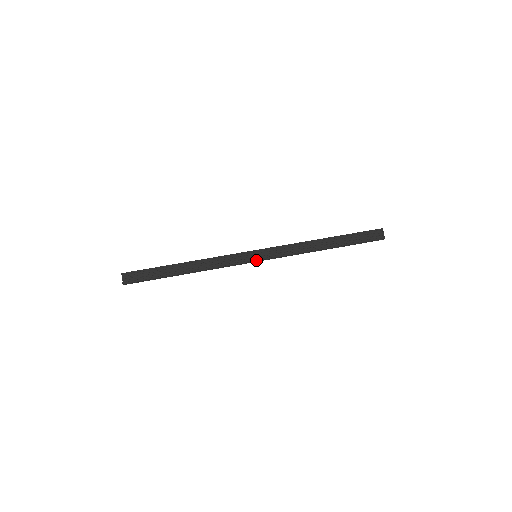
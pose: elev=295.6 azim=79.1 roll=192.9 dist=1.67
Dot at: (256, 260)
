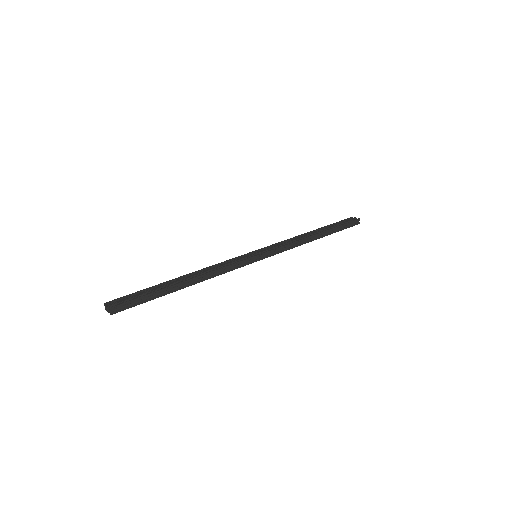
Dot at: (258, 255)
